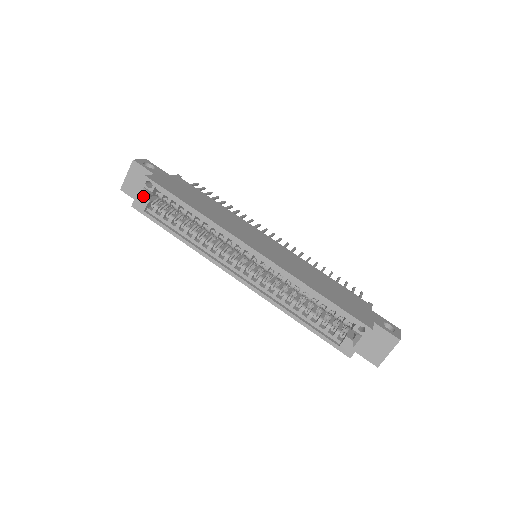
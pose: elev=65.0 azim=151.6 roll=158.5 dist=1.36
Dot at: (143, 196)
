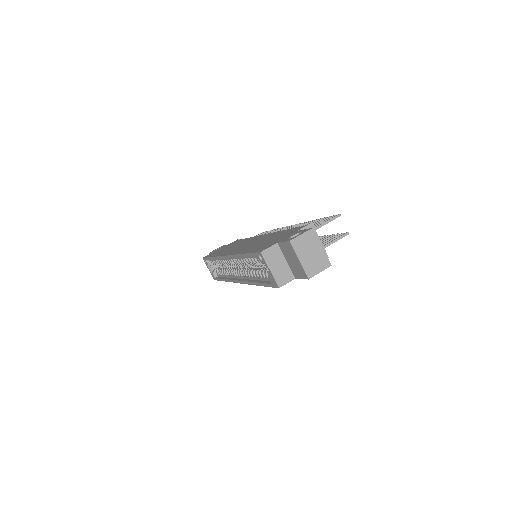
Dot at: (211, 270)
